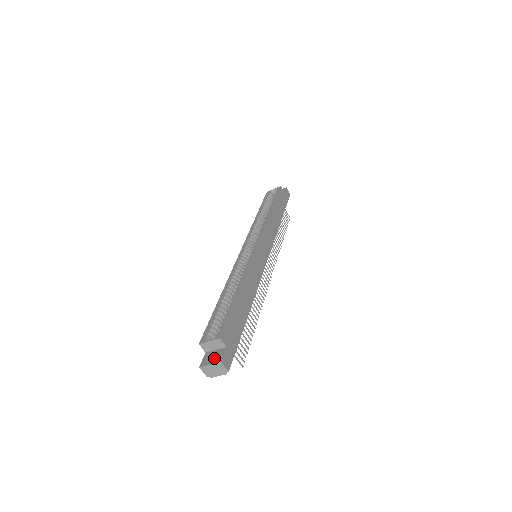
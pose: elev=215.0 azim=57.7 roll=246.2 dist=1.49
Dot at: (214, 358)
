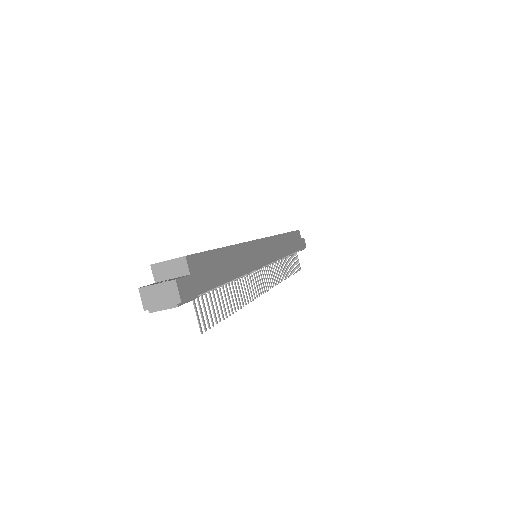
Dot at: occluded
